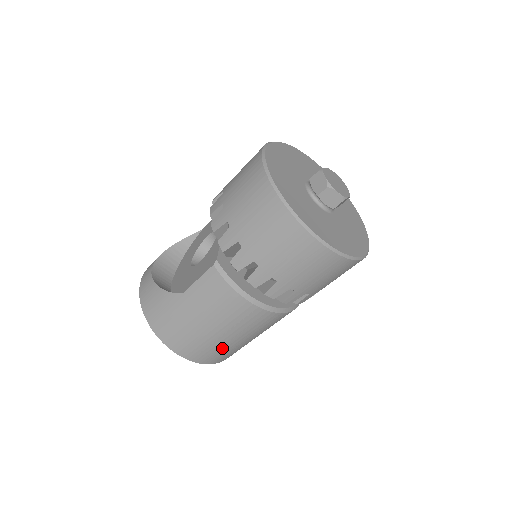
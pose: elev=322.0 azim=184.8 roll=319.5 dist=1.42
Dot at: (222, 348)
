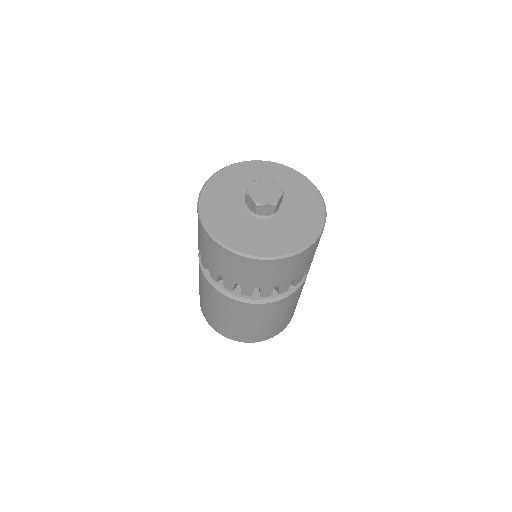
Dot at: (222, 323)
